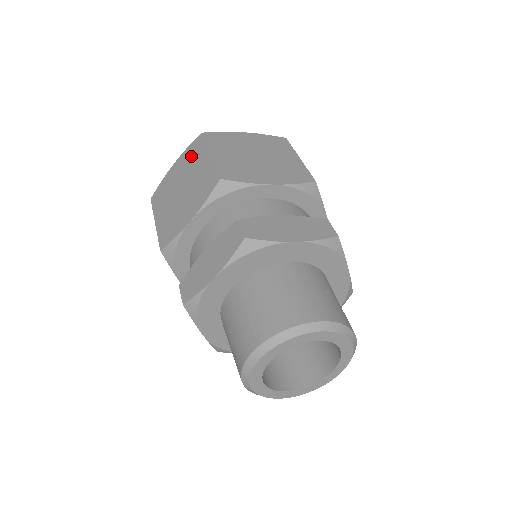
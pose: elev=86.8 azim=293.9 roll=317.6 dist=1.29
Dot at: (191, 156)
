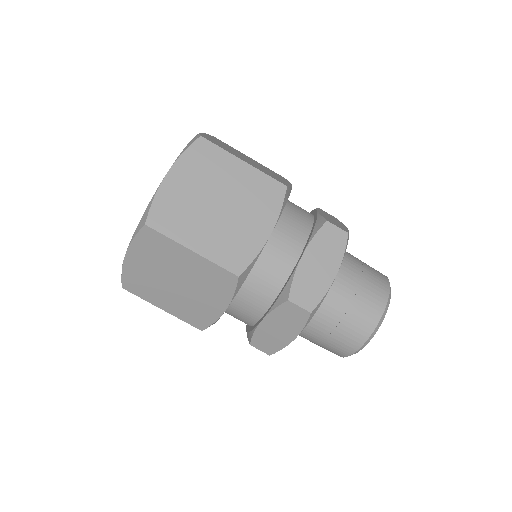
Dot at: (154, 250)
